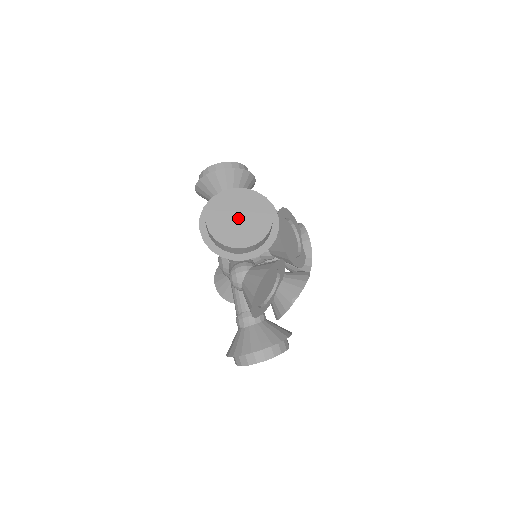
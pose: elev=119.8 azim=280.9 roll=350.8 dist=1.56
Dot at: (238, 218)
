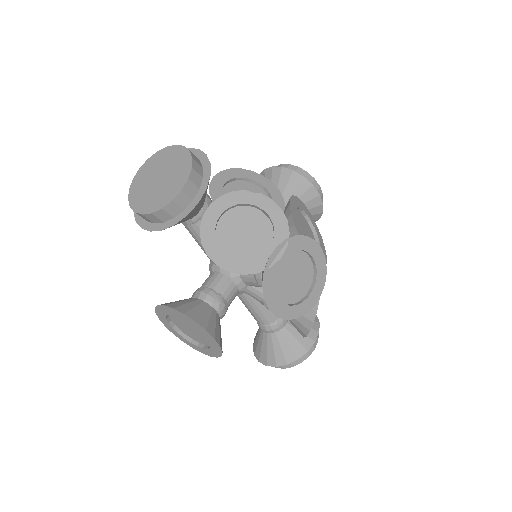
Dot at: occluded
